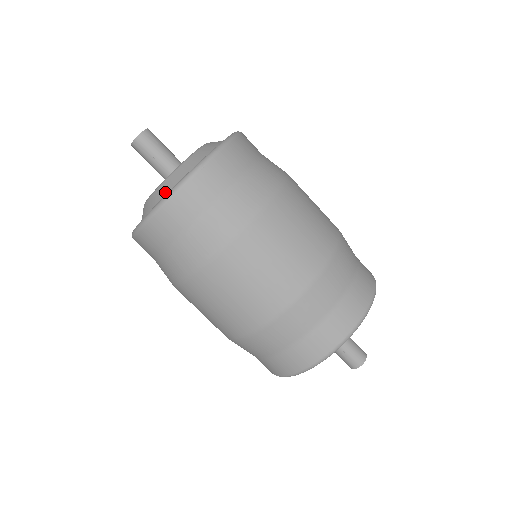
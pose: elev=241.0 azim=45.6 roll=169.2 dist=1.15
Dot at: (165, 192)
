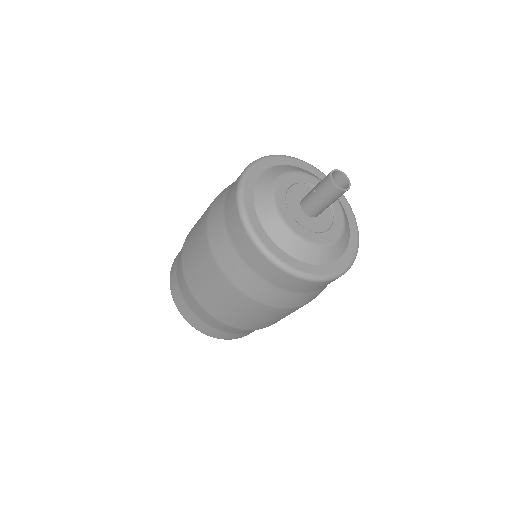
Dot at: occluded
